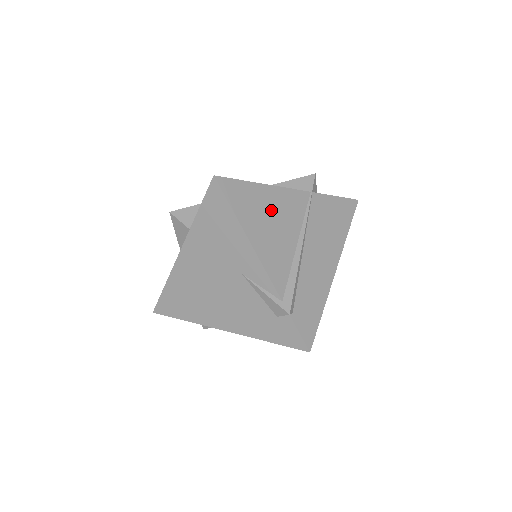
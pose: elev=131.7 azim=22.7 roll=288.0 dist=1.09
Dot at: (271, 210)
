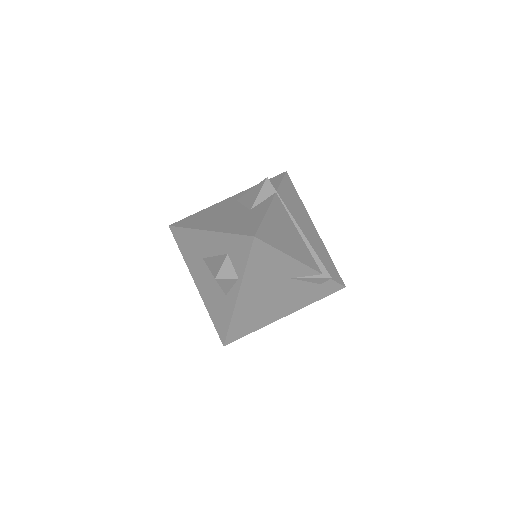
Dot at: (280, 226)
